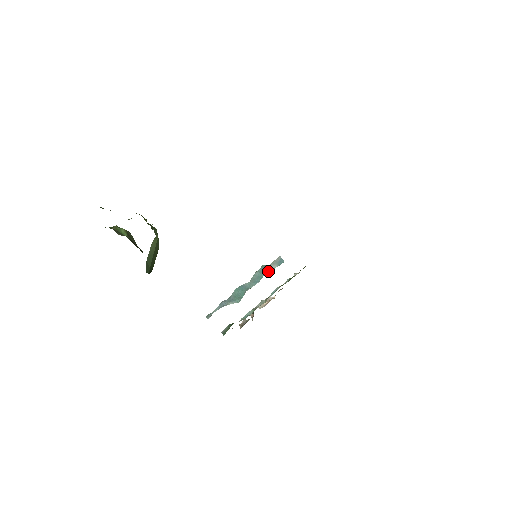
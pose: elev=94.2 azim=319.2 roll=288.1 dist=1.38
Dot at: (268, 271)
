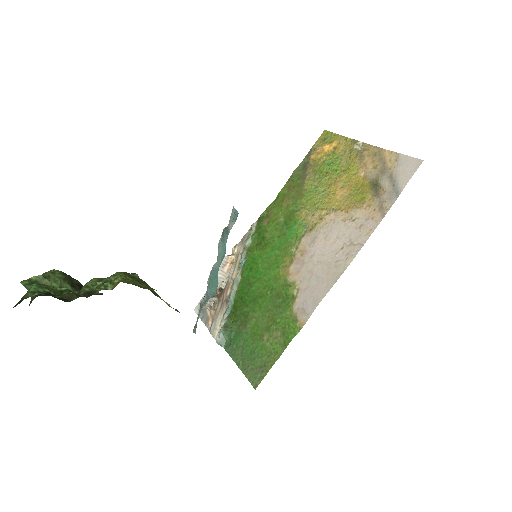
Dot at: (228, 234)
